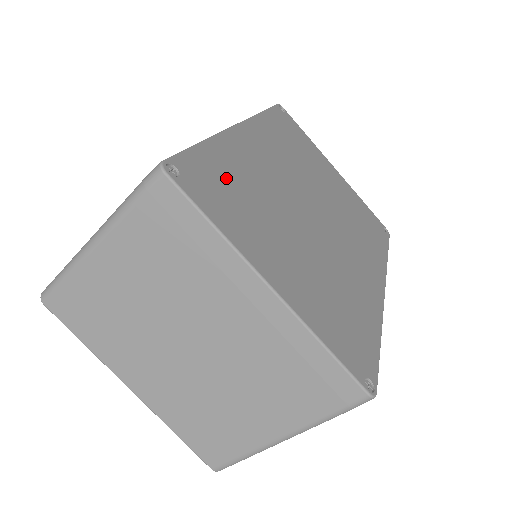
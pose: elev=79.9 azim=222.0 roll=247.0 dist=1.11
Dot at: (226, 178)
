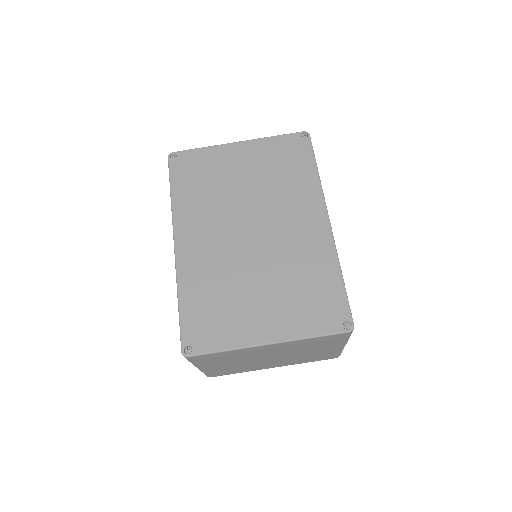
Dot at: (204, 308)
